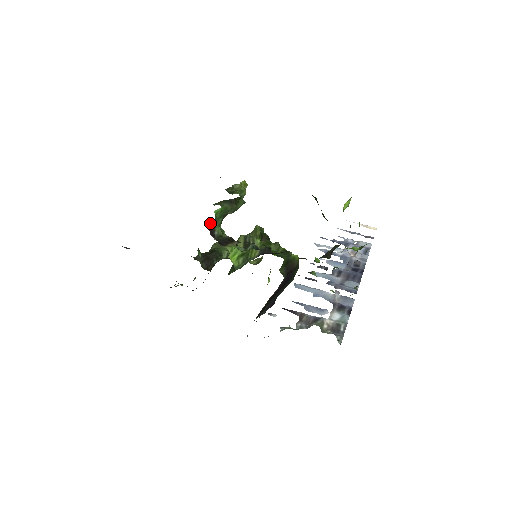
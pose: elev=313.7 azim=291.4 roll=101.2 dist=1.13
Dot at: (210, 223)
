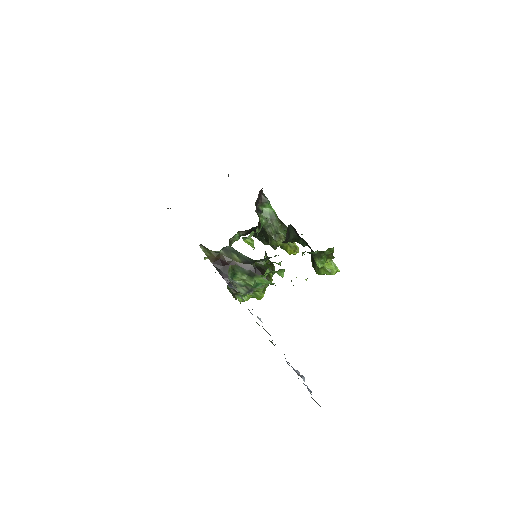
Dot at: (265, 196)
